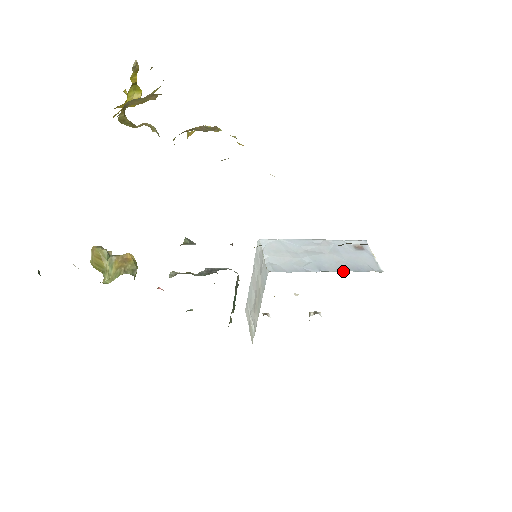
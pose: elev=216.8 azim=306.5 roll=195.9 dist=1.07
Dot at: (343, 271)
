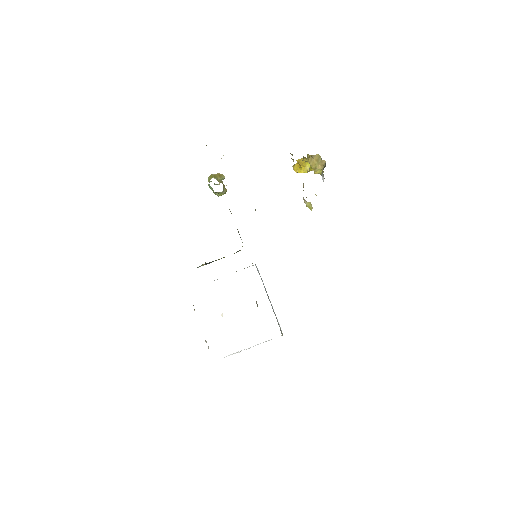
Dot at: occluded
